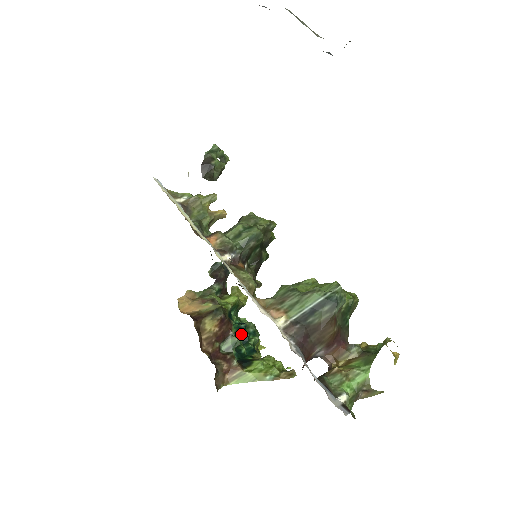
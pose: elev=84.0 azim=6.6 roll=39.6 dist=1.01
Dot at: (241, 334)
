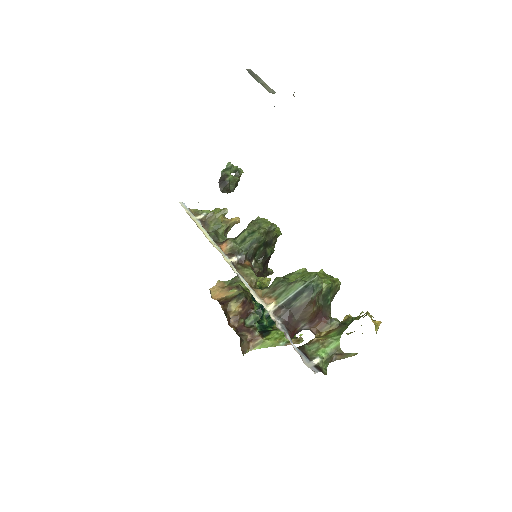
Dot at: (263, 310)
